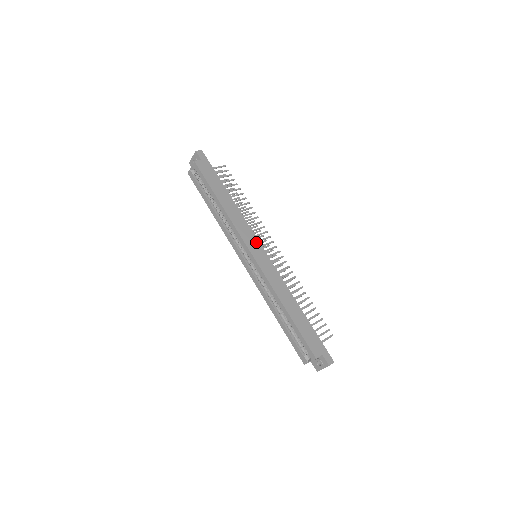
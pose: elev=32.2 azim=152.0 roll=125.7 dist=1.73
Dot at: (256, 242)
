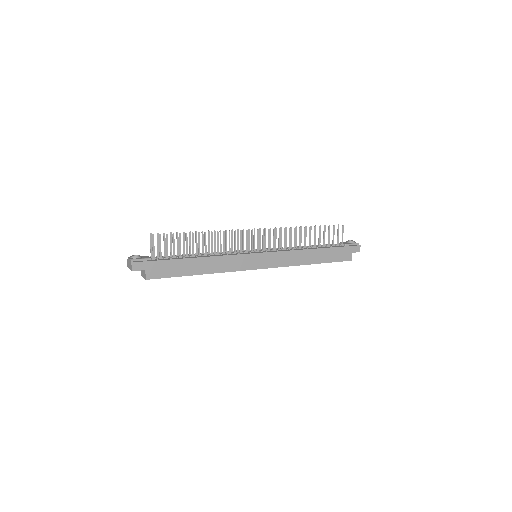
Dot at: (251, 257)
